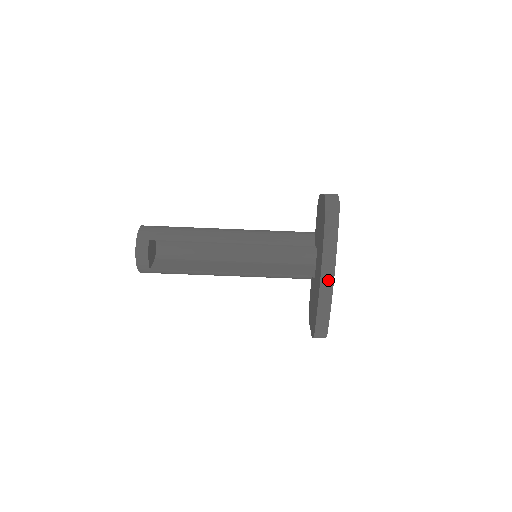
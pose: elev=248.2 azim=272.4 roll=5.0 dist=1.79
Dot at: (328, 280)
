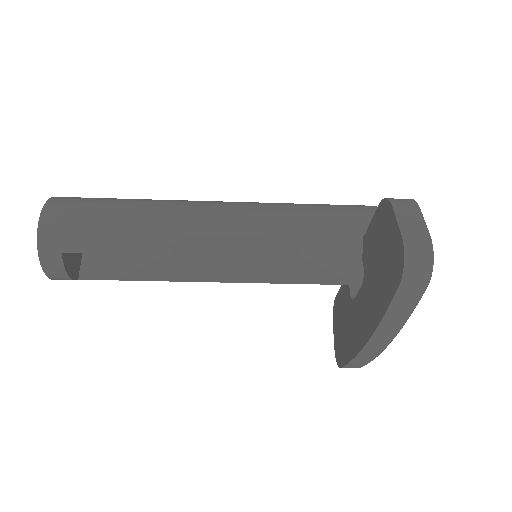
Dot at: (376, 347)
